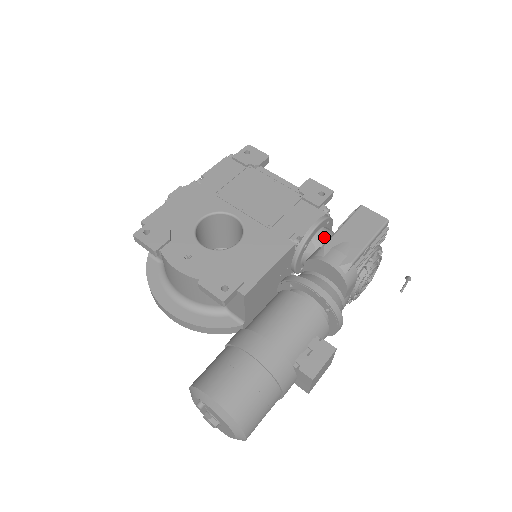
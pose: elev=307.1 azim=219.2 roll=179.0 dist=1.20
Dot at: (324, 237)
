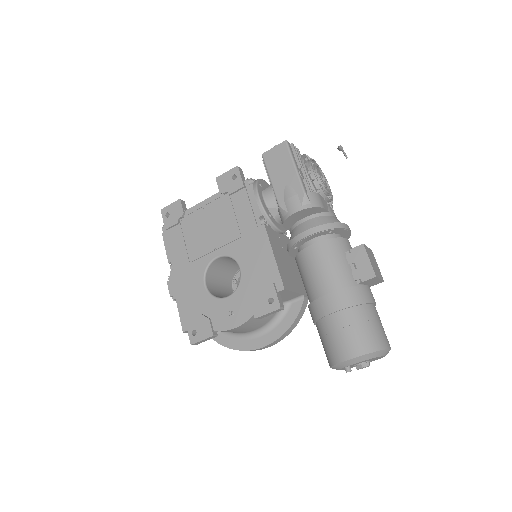
Dot at: (271, 196)
